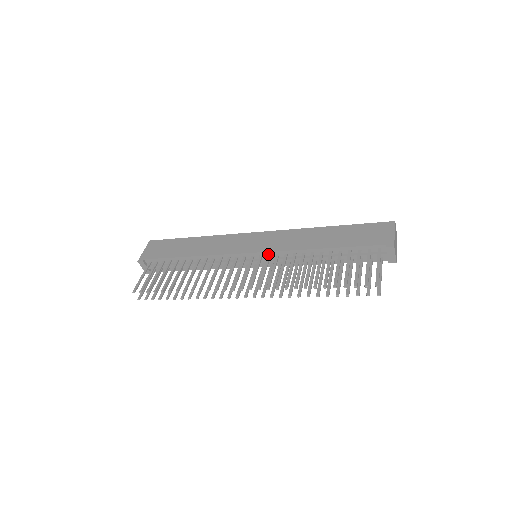
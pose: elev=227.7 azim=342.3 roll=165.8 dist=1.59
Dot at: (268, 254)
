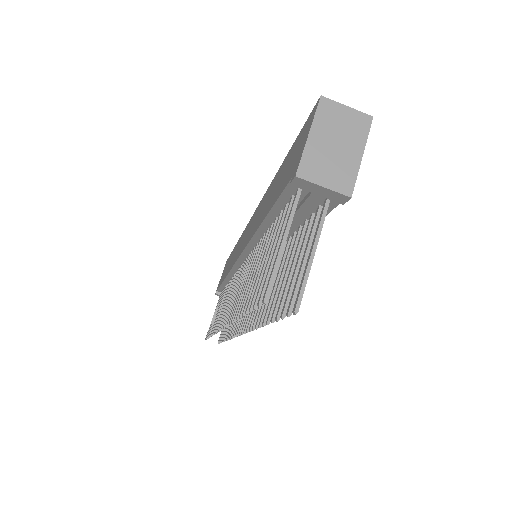
Dot at: (247, 254)
